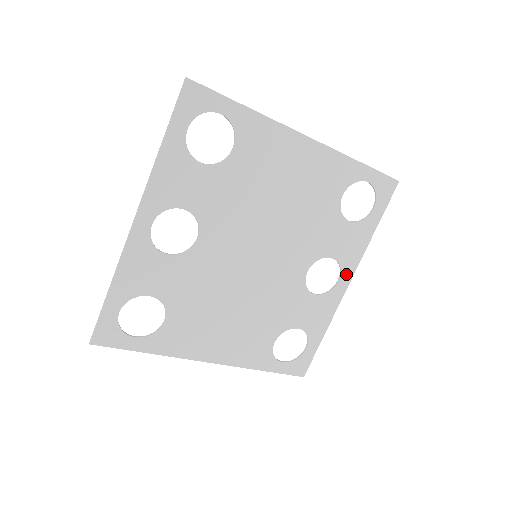
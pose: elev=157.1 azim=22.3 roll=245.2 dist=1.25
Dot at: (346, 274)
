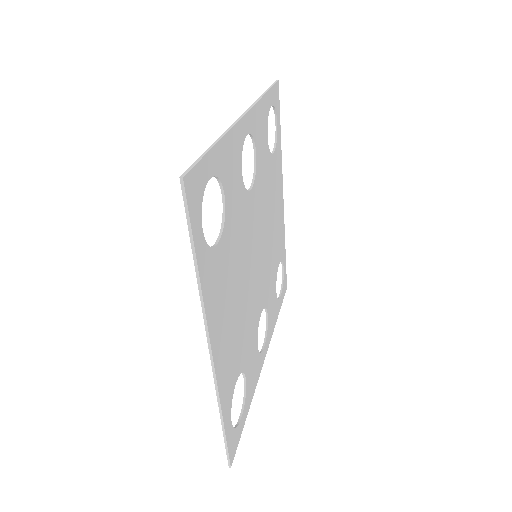
Dot at: (266, 344)
